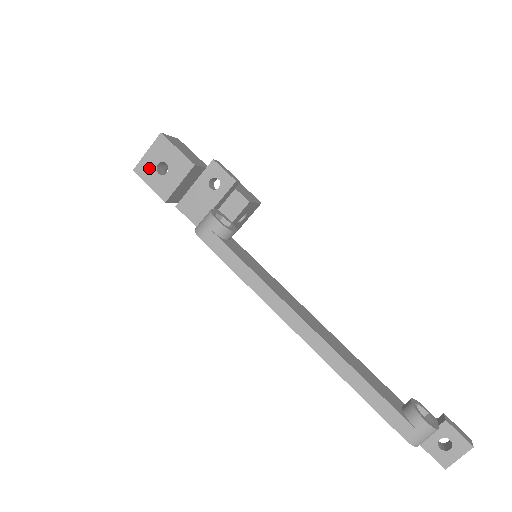
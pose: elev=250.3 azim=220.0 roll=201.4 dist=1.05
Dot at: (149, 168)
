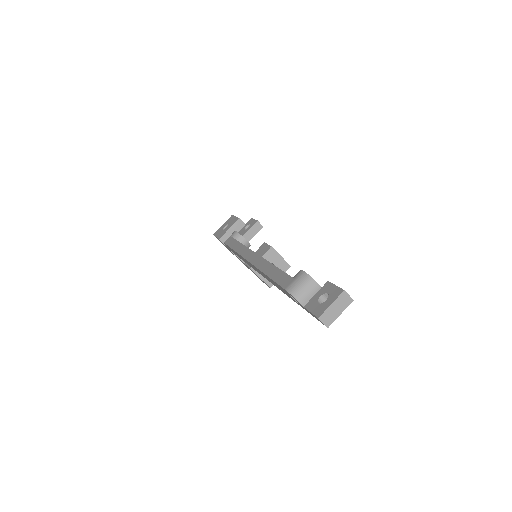
Dot at: (220, 230)
